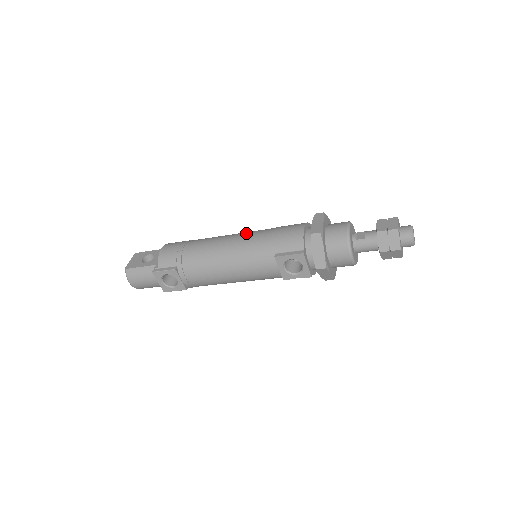
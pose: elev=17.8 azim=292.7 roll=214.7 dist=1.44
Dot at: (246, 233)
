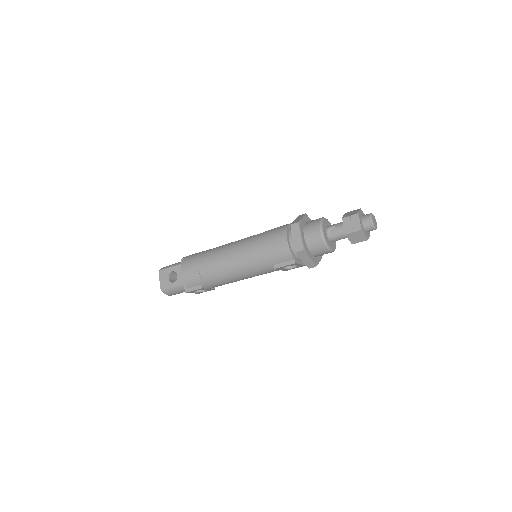
Dot at: (242, 249)
